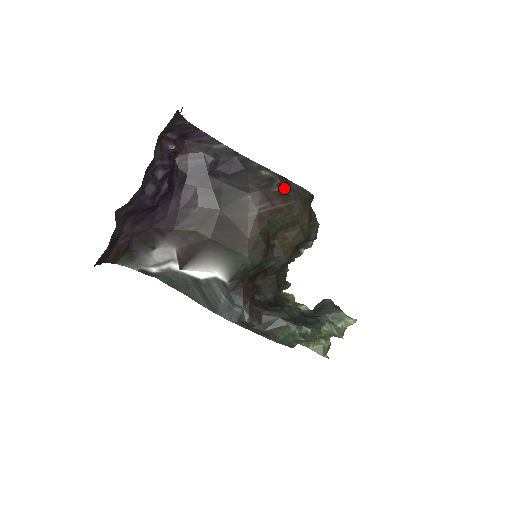
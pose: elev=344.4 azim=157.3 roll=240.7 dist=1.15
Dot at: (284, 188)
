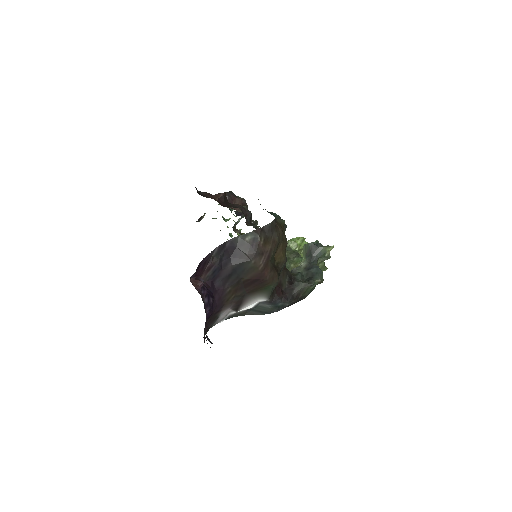
Dot at: (264, 236)
